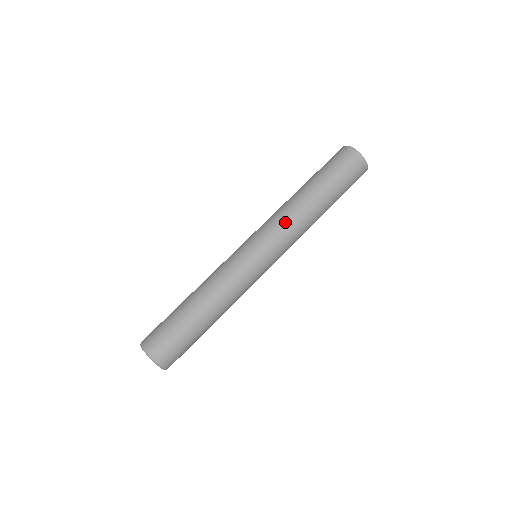
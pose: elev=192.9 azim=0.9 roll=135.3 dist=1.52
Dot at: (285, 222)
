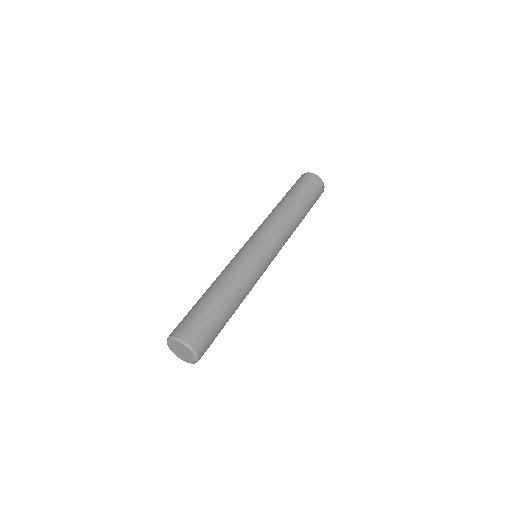
Dot at: (265, 221)
